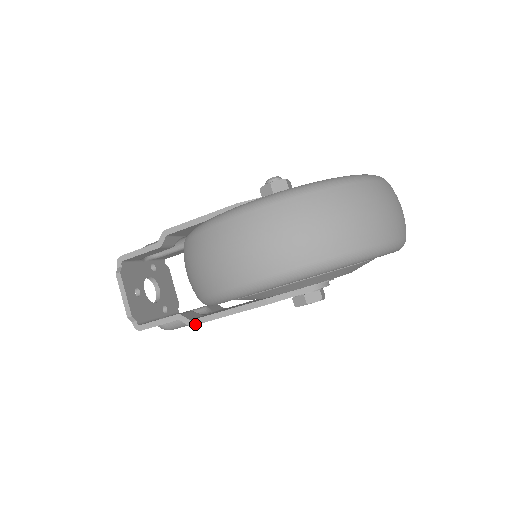
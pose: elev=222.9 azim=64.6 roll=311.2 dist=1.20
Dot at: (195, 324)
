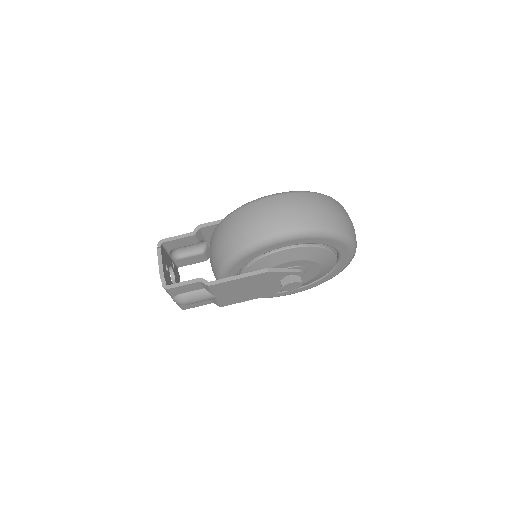
Dot at: (212, 284)
